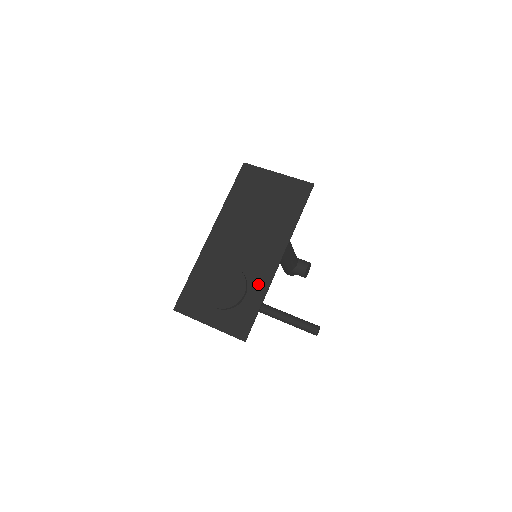
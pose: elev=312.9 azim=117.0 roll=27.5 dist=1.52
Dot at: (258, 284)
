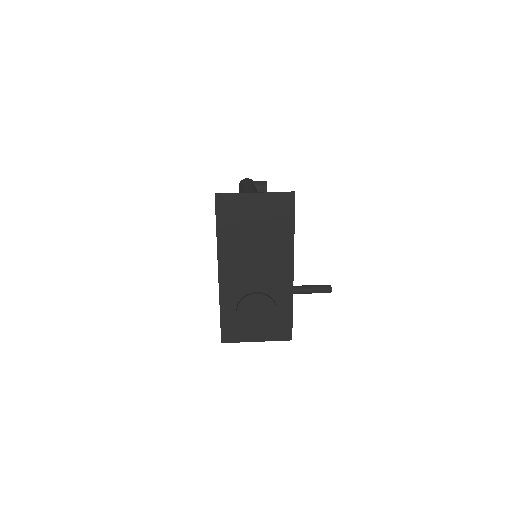
Dot at: (283, 297)
